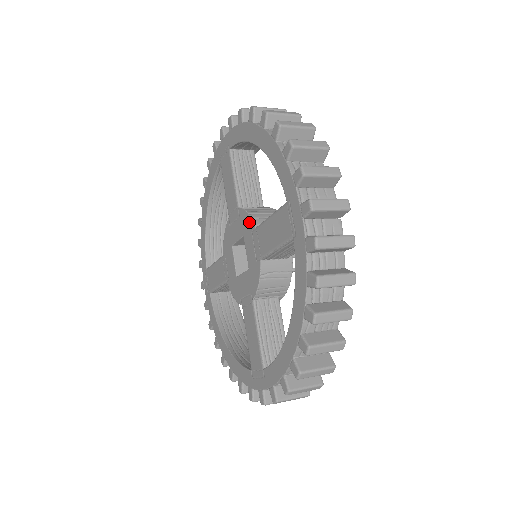
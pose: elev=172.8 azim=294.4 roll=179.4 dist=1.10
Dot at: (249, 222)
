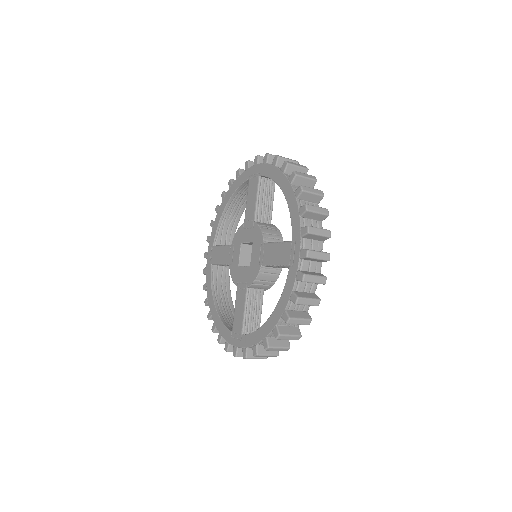
Dot at: (240, 230)
